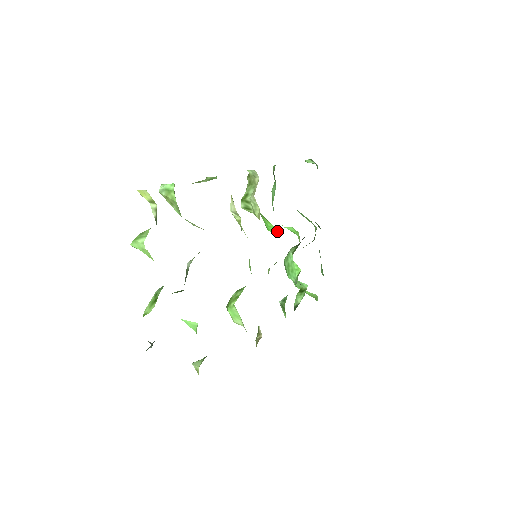
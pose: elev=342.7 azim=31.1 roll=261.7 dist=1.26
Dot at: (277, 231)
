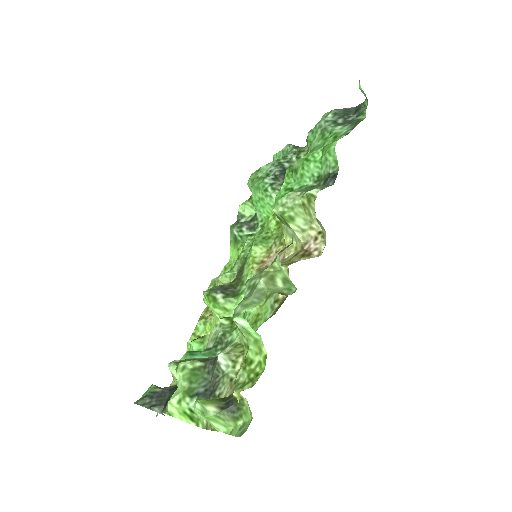
Dot at: occluded
